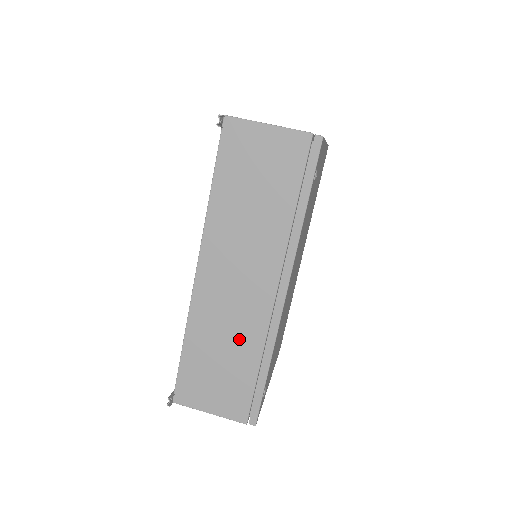
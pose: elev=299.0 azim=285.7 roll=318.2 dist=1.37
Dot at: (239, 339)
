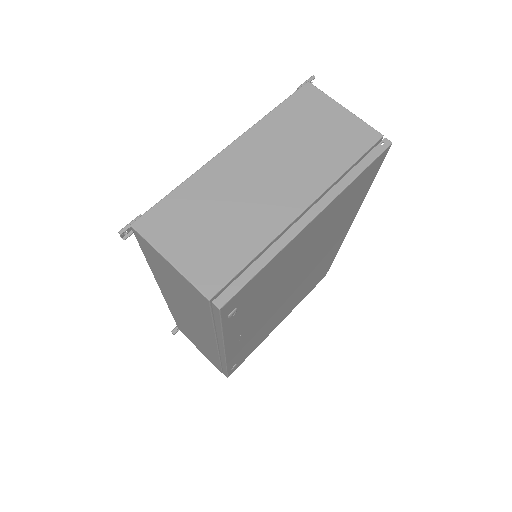
Dot at: (203, 343)
